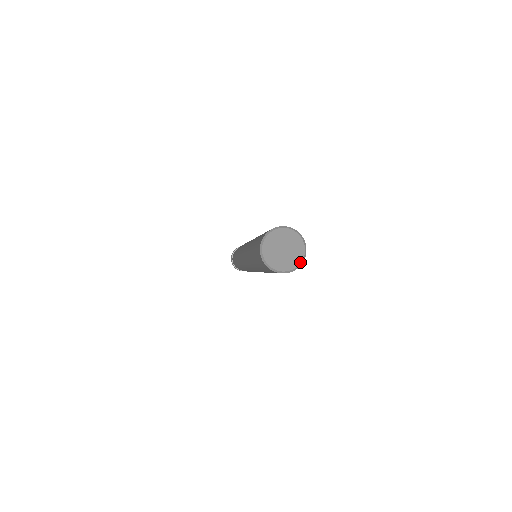
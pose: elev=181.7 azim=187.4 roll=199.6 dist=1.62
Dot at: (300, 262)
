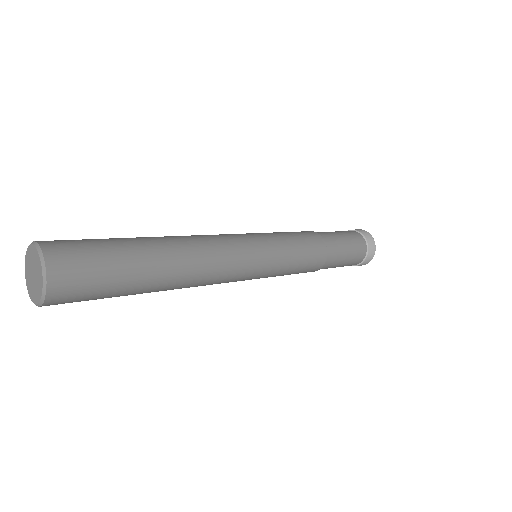
Dot at: (39, 301)
